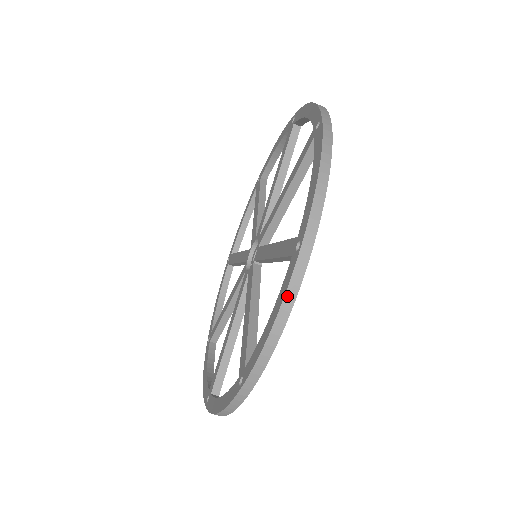
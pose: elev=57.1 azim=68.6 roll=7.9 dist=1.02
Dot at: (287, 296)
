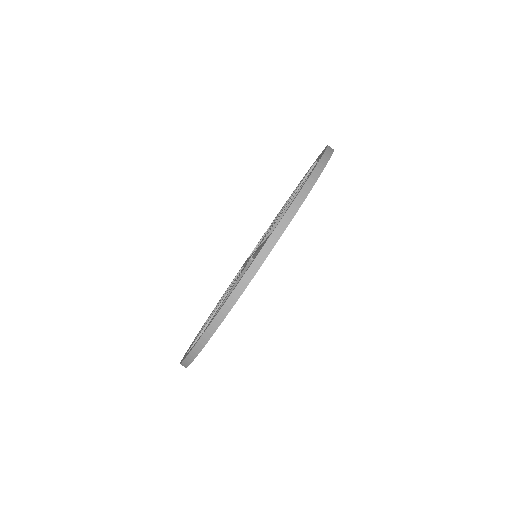
Dot at: (315, 171)
